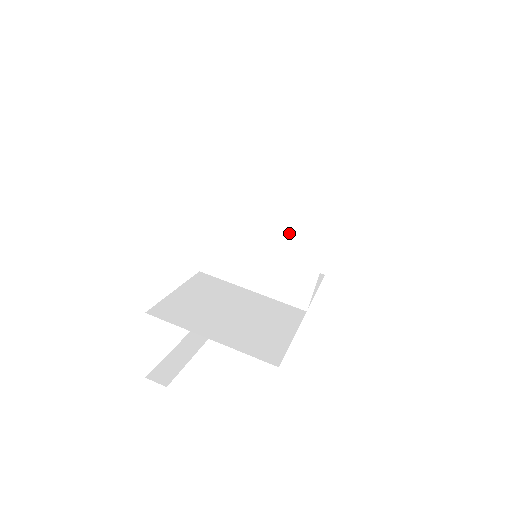
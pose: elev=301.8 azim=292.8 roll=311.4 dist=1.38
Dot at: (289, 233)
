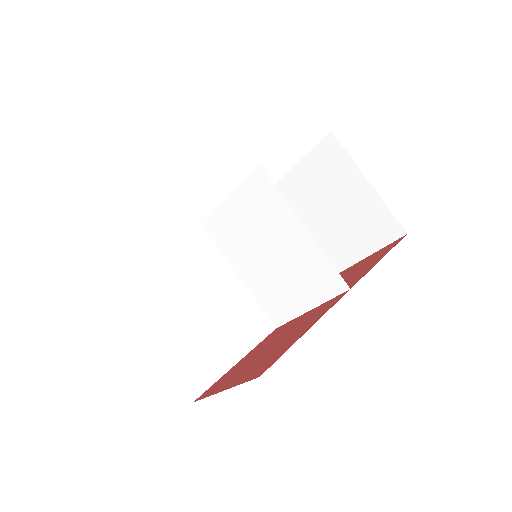
Dot at: (297, 263)
